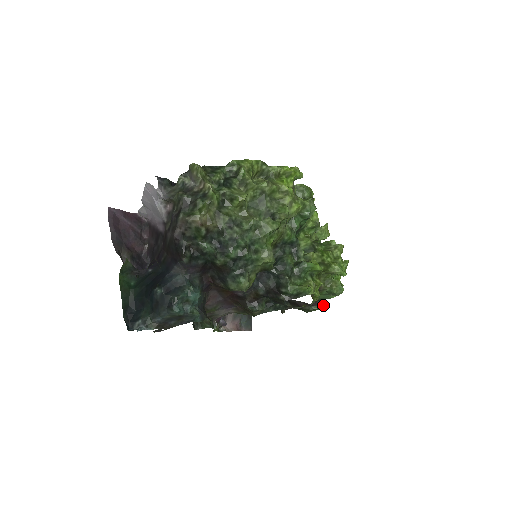
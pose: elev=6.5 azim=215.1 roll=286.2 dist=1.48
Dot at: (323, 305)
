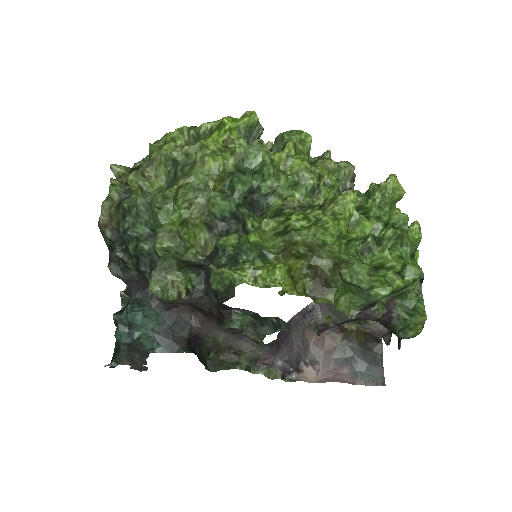
Dot at: (413, 318)
